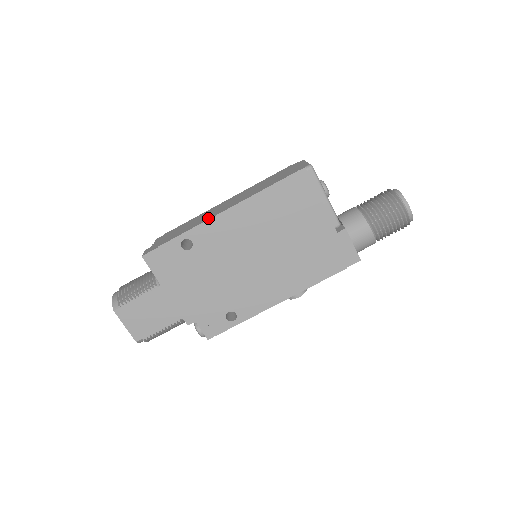
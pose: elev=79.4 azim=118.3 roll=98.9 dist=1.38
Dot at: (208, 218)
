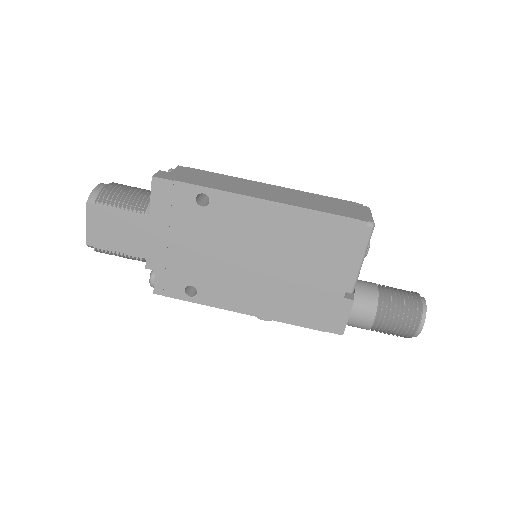
Dot at: (242, 192)
